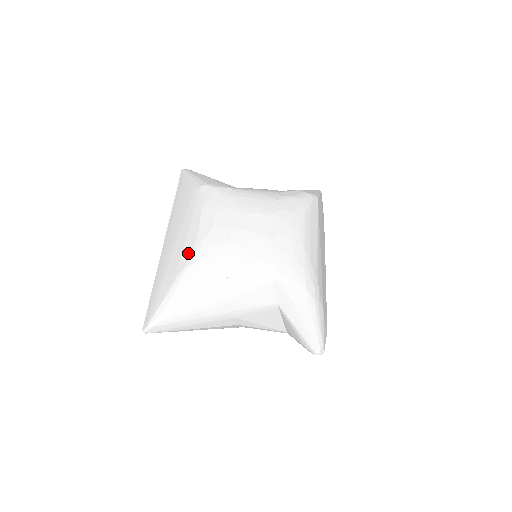
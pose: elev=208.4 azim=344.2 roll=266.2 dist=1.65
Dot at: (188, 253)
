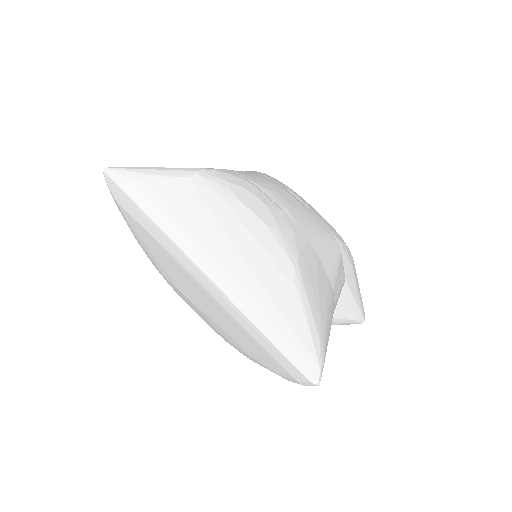
Dot at: (278, 250)
